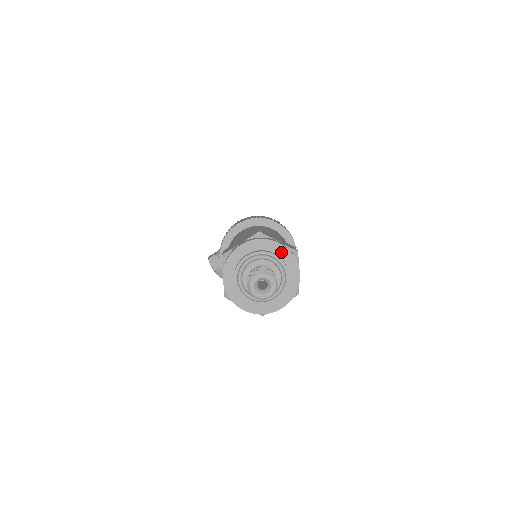
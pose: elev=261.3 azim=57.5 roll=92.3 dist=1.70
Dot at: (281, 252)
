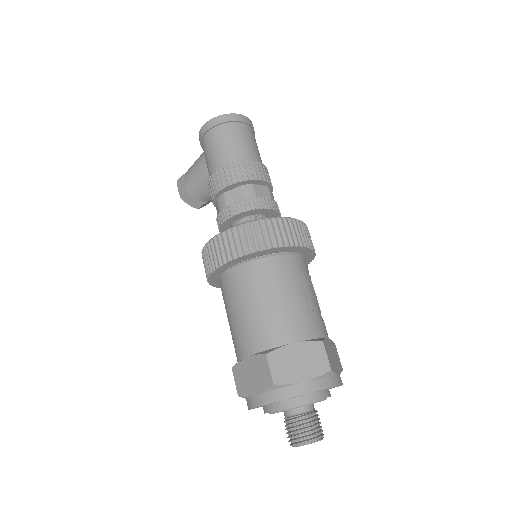
Dot at: (312, 393)
